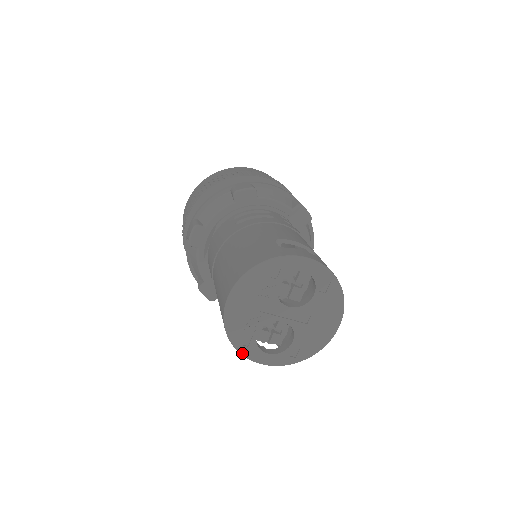
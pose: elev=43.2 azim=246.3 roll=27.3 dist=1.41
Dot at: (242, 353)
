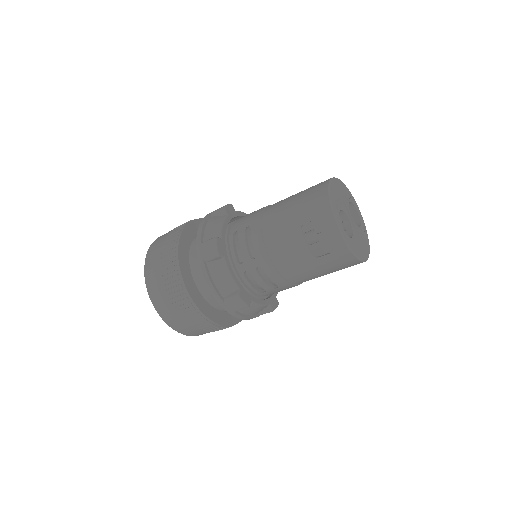
Dot at: (333, 210)
